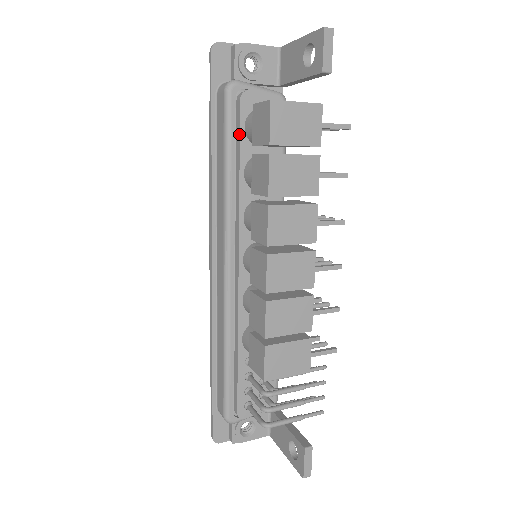
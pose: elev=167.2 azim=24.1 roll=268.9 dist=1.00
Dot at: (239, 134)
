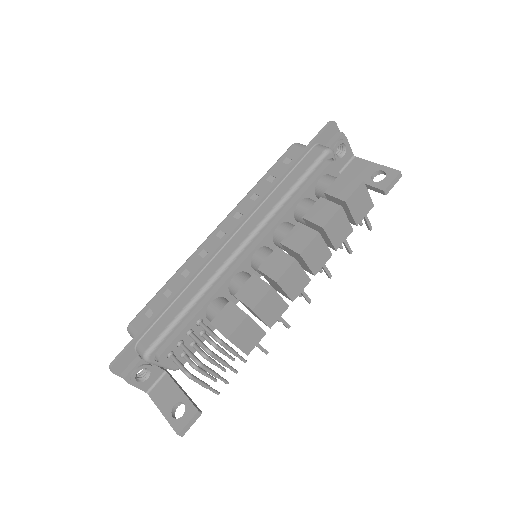
Dot at: (315, 179)
